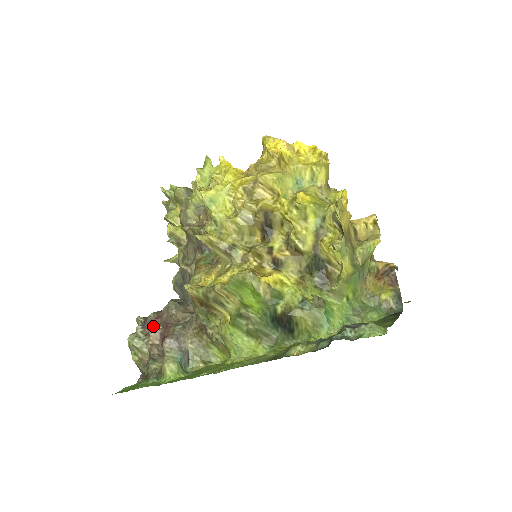
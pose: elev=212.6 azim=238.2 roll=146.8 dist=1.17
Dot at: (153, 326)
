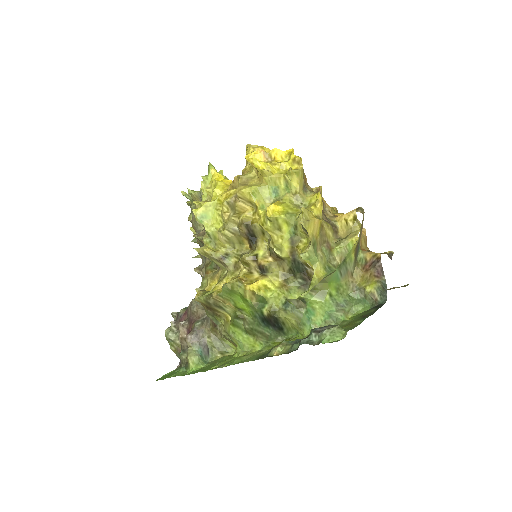
Dot at: (181, 322)
